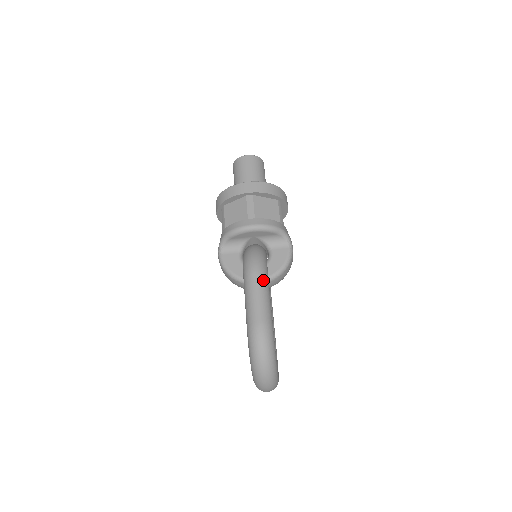
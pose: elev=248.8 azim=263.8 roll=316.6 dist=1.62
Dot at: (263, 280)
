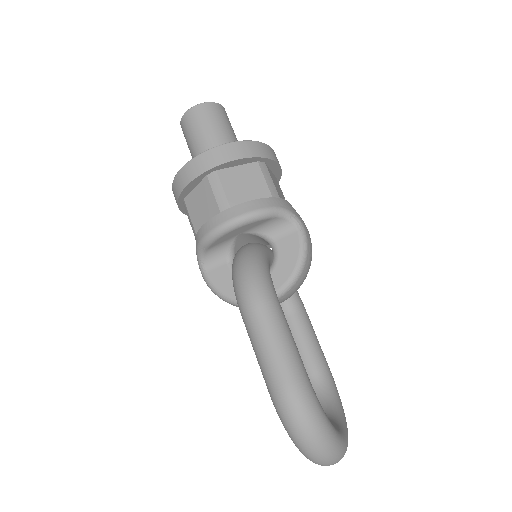
Dot at: (270, 312)
